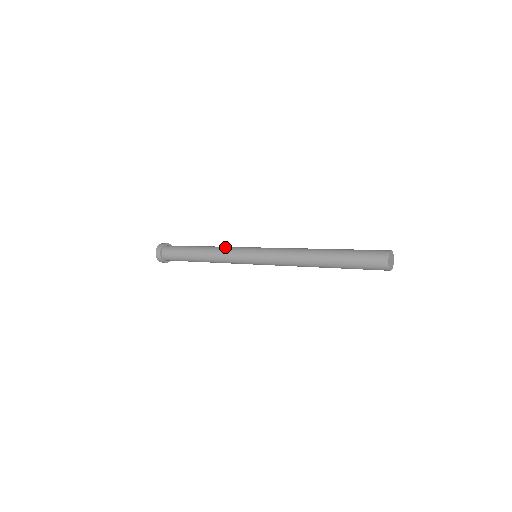
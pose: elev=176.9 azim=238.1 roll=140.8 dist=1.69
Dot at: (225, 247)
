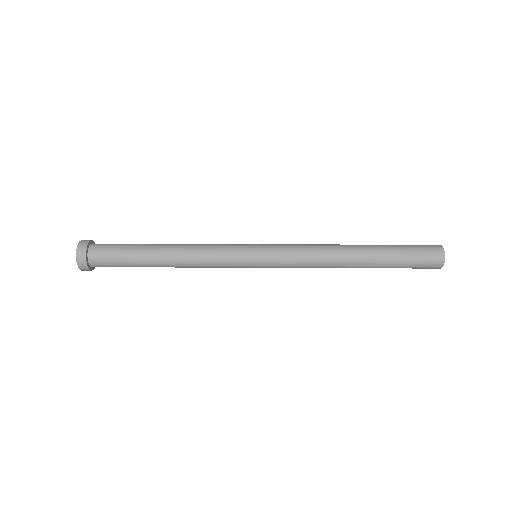
Dot at: (206, 245)
